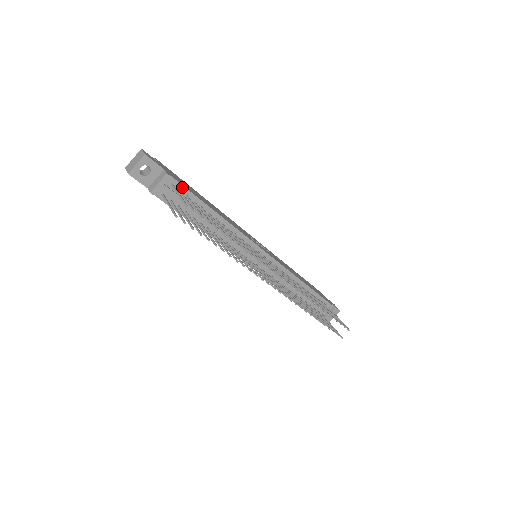
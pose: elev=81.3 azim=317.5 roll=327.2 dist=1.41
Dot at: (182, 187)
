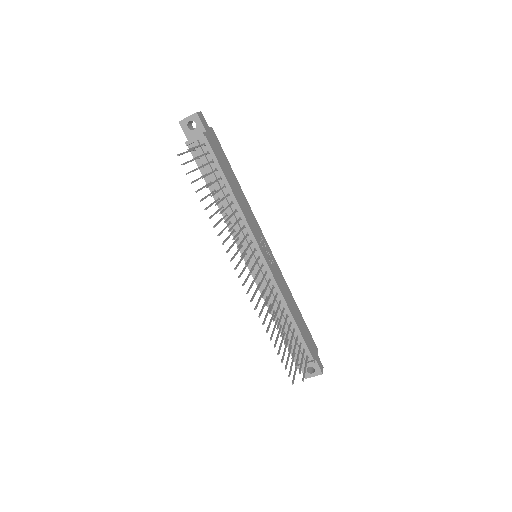
Dot at: (212, 152)
